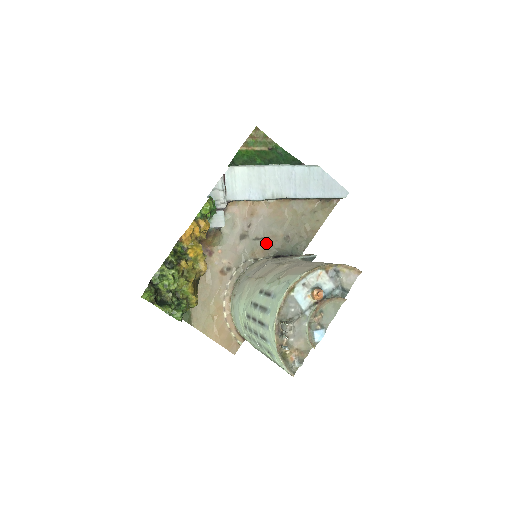
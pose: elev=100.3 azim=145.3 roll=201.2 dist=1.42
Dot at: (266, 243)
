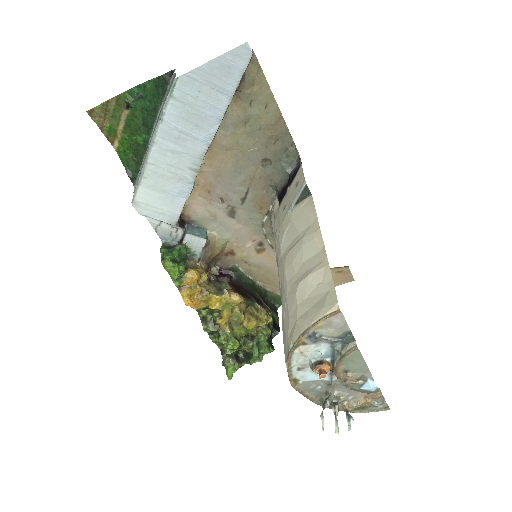
Dot at: (255, 192)
